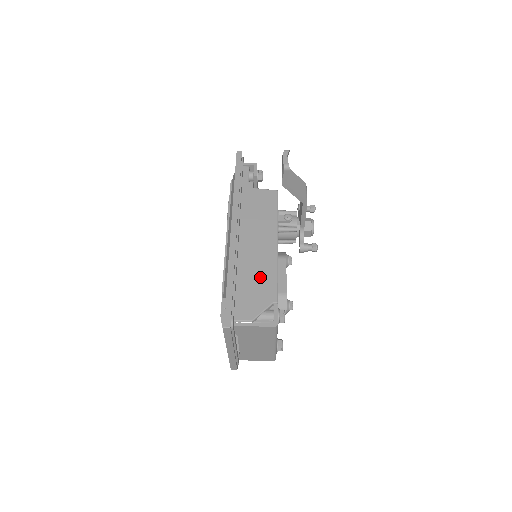
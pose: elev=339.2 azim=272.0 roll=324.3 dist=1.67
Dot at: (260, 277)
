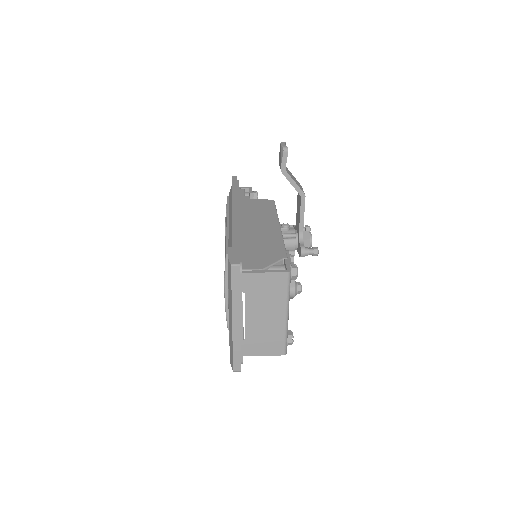
Dot at: (266, 244)
